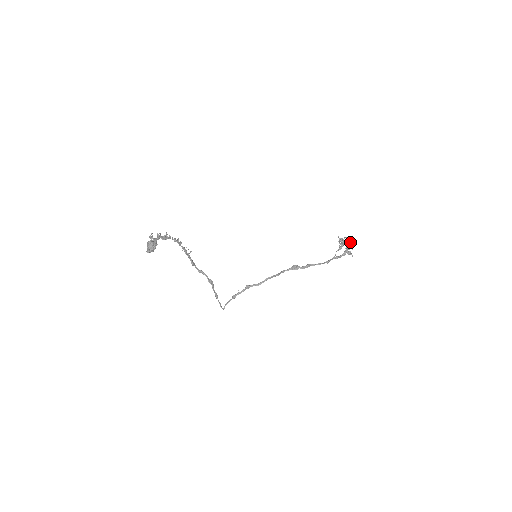
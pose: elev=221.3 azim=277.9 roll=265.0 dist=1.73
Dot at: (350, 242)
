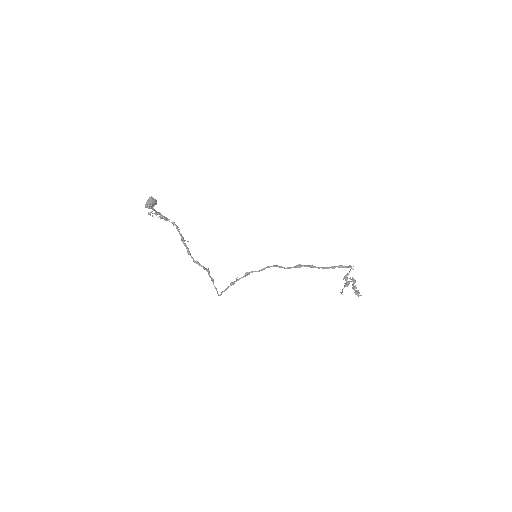
Dot at: occluded
